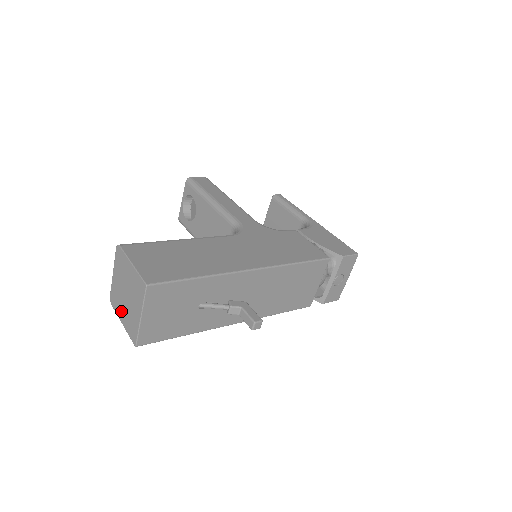
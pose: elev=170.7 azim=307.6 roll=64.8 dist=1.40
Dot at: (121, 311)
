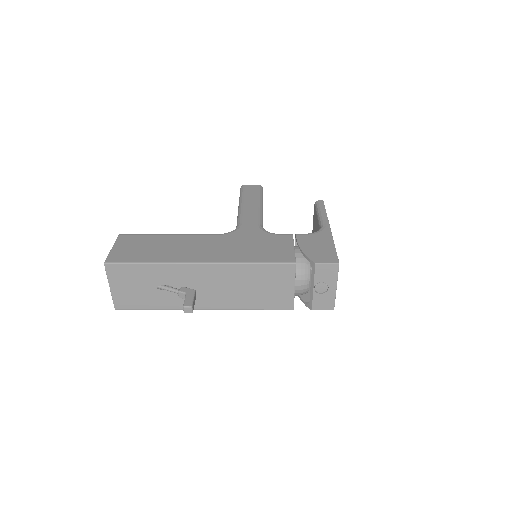
Dot at: occluded
